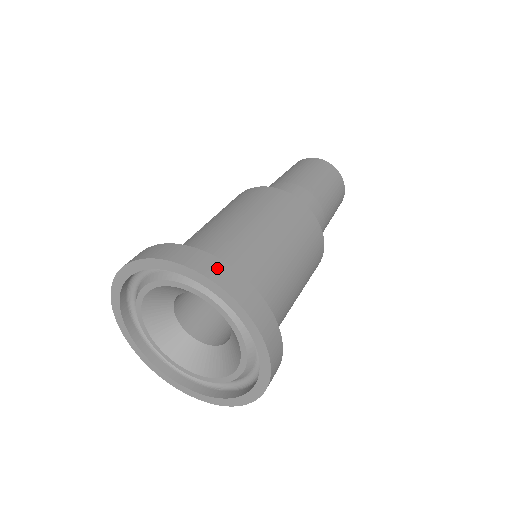
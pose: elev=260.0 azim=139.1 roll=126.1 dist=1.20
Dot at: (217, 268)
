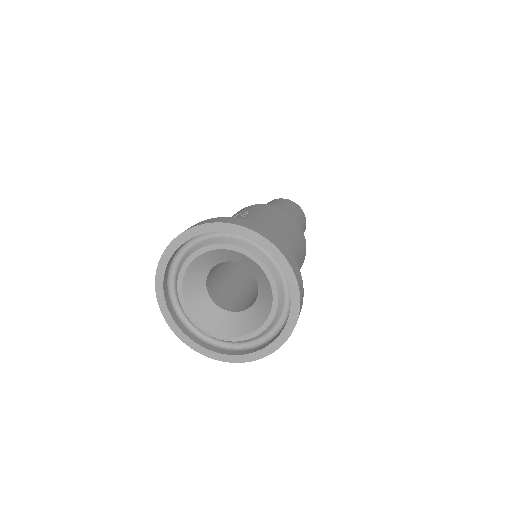
Dot at: (286, 251)
